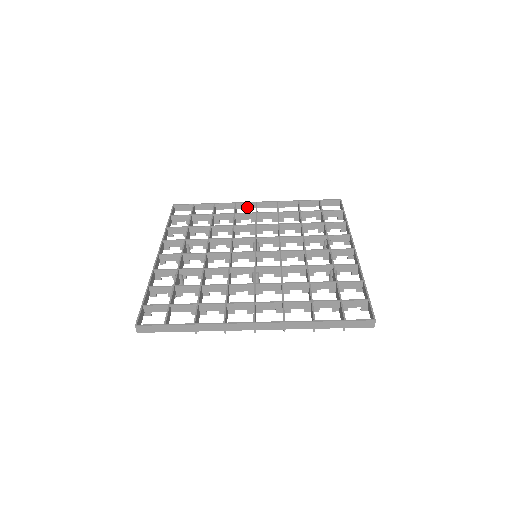
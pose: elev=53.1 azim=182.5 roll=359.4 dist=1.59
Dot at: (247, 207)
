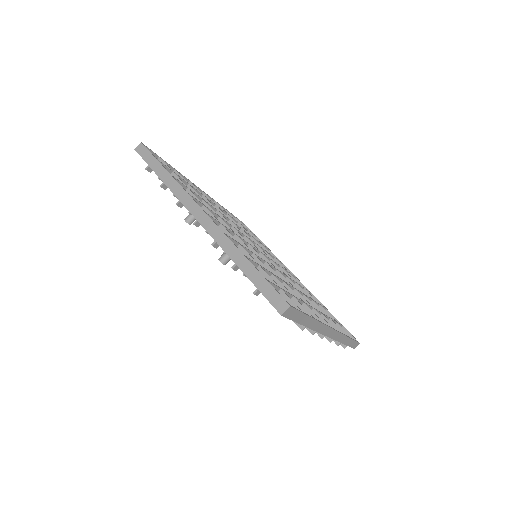
Dot at: occluded
